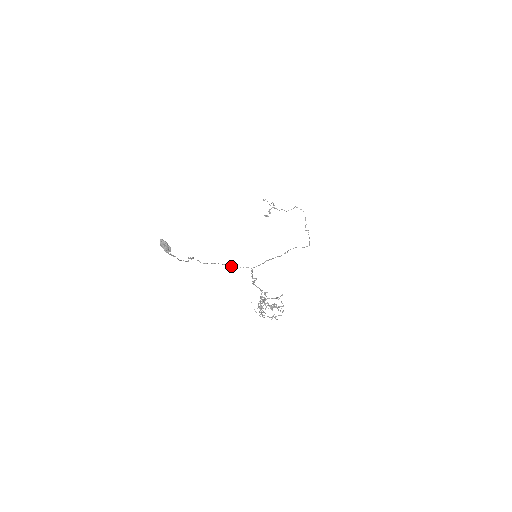
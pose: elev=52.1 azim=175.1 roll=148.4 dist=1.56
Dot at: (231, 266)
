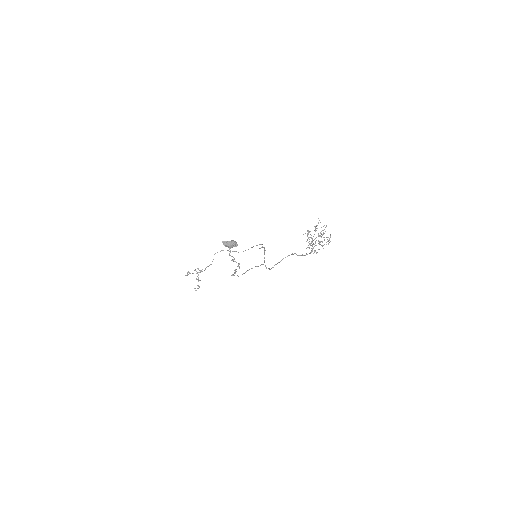
Dot at: (256, 266)
